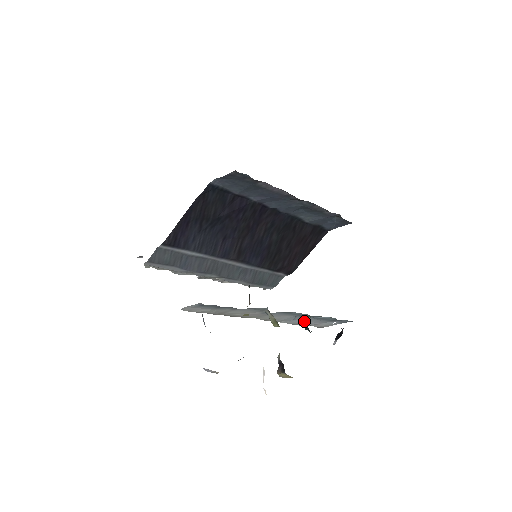
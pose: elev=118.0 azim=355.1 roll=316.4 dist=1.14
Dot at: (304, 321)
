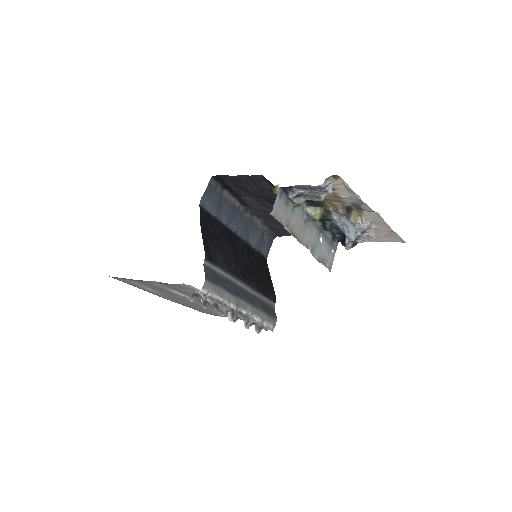
Dot at: (321, 251)
